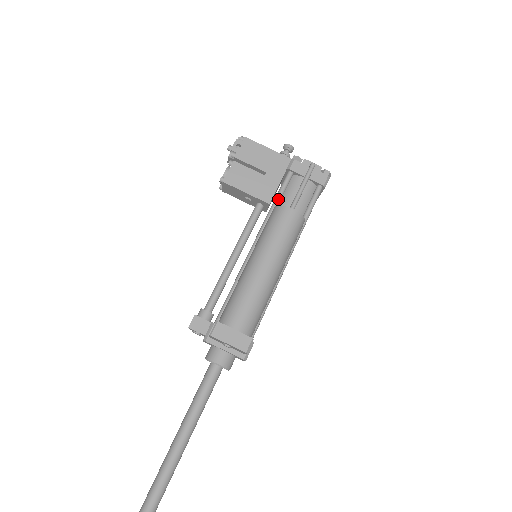
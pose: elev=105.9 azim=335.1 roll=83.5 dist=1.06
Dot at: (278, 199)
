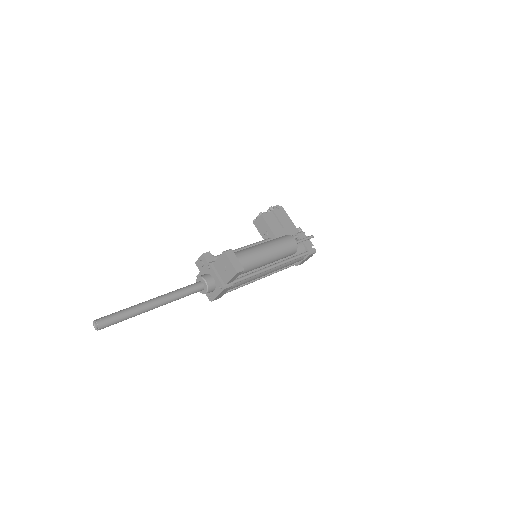
Dot at: occluded
